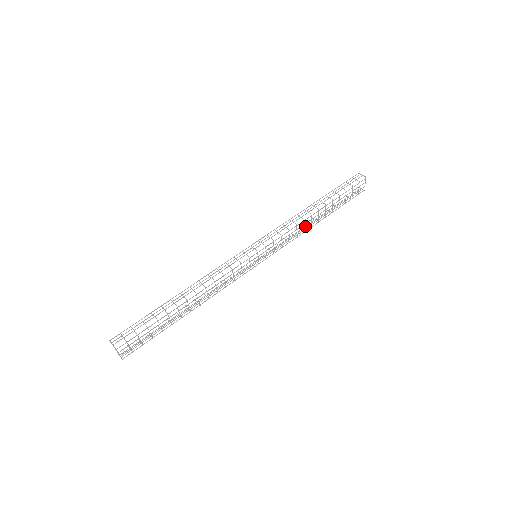
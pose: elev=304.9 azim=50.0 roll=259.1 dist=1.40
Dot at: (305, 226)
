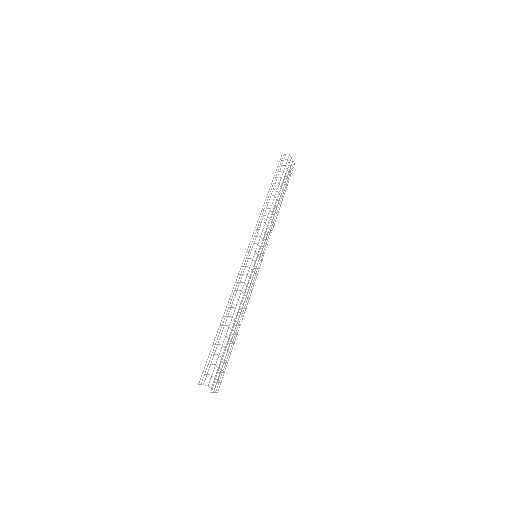
Dot at: occluded
